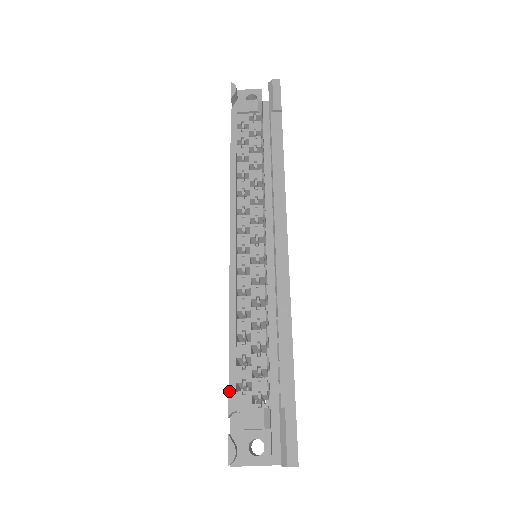
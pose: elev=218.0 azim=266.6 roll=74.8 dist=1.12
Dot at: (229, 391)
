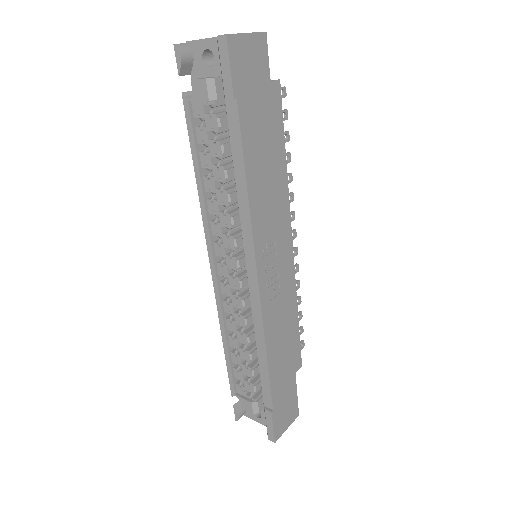
Dot at: (229, 383)
